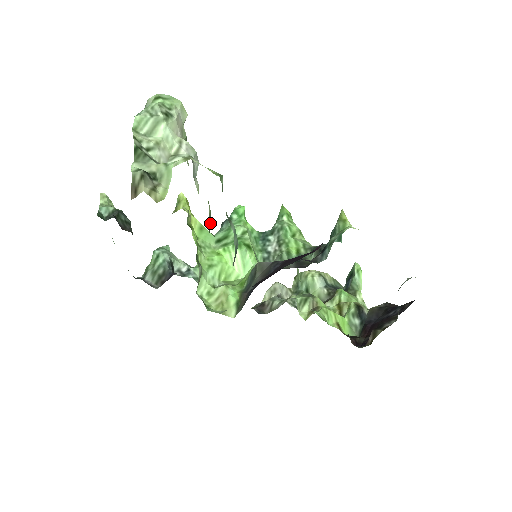
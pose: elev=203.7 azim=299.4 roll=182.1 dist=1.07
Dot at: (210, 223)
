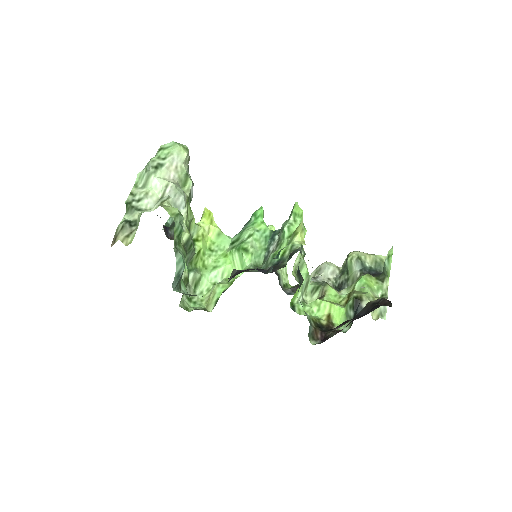
Dot at: (191, 244)
